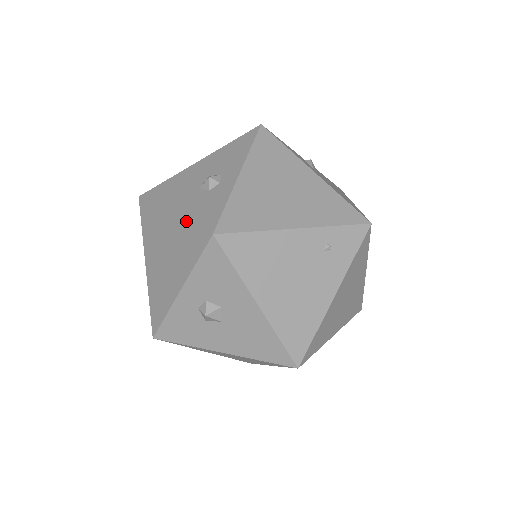
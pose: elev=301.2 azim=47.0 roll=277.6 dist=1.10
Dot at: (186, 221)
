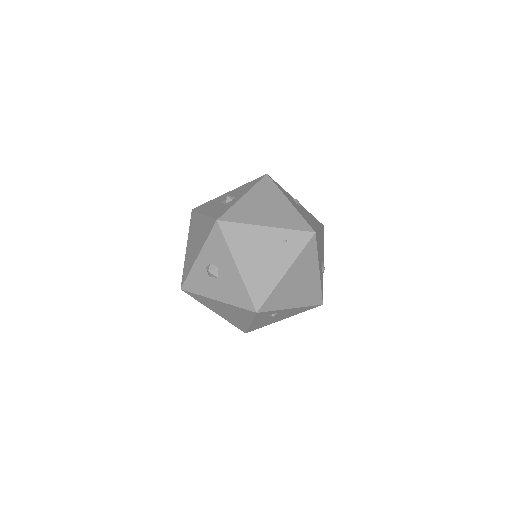
Dot at: (208, 217)
